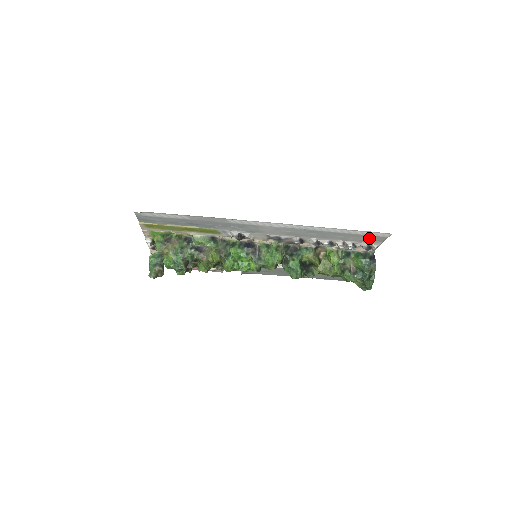
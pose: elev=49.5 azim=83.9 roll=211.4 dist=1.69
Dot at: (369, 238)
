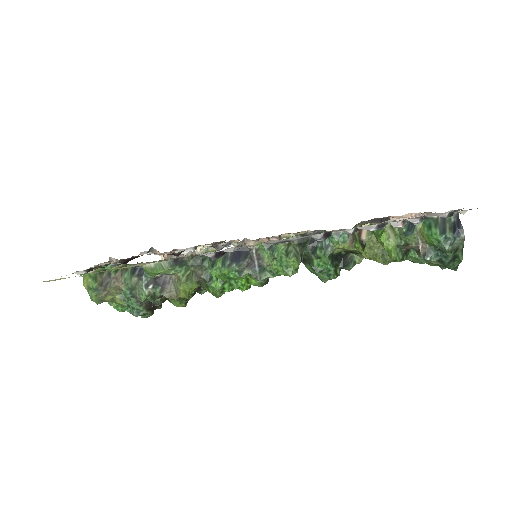
Dot at: occluded
